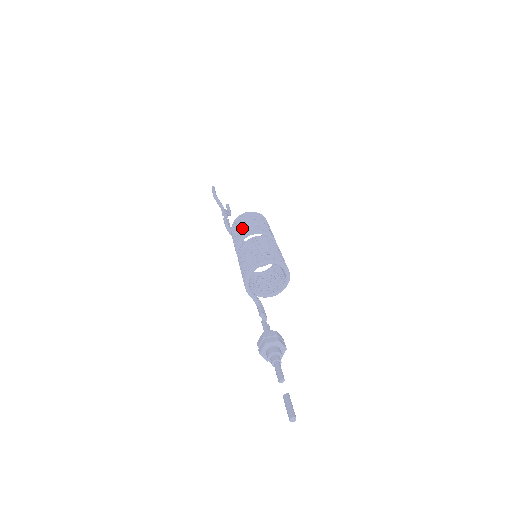
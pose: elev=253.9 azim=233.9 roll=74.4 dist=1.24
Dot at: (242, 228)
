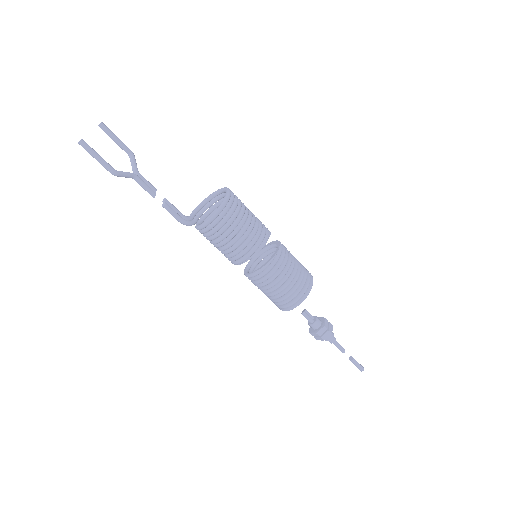
Dot at: (233, 251)
